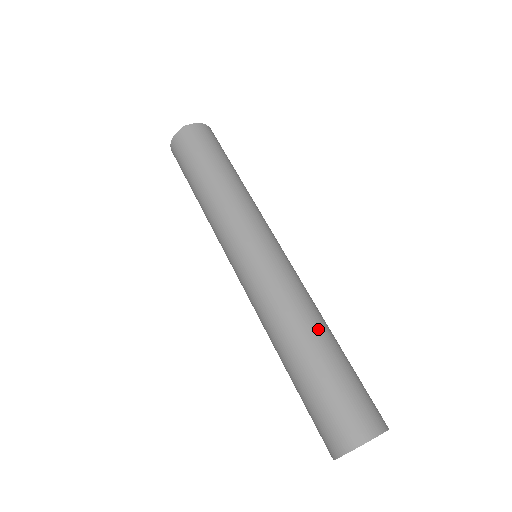
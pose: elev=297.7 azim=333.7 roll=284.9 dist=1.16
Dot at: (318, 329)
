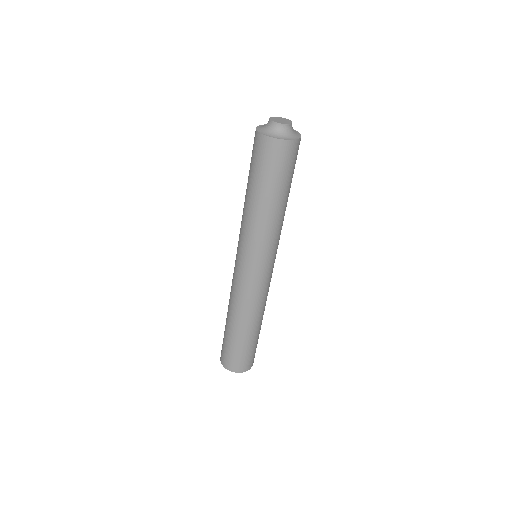
Dot at: (246, 325)
